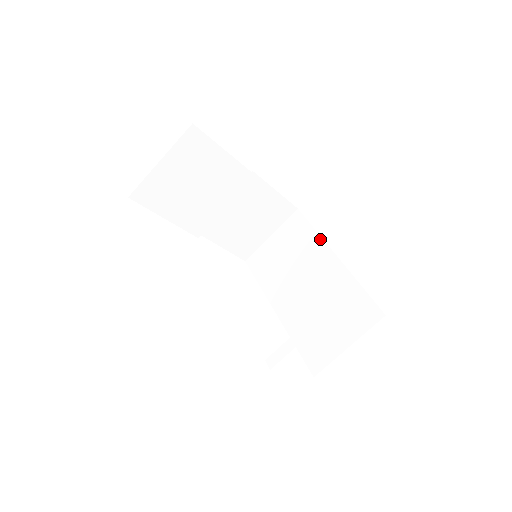
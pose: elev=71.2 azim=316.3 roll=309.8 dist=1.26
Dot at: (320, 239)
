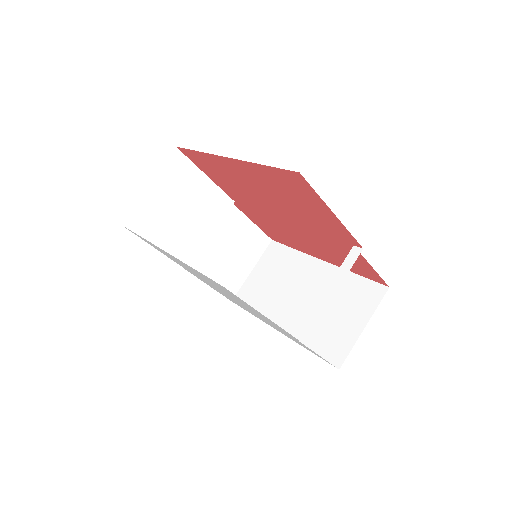
Dot at: (302, 254)
